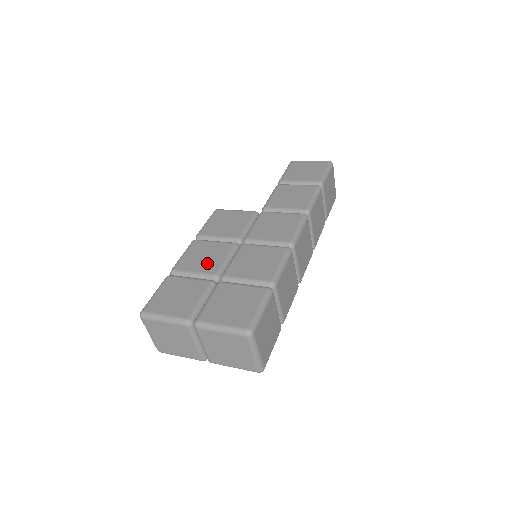
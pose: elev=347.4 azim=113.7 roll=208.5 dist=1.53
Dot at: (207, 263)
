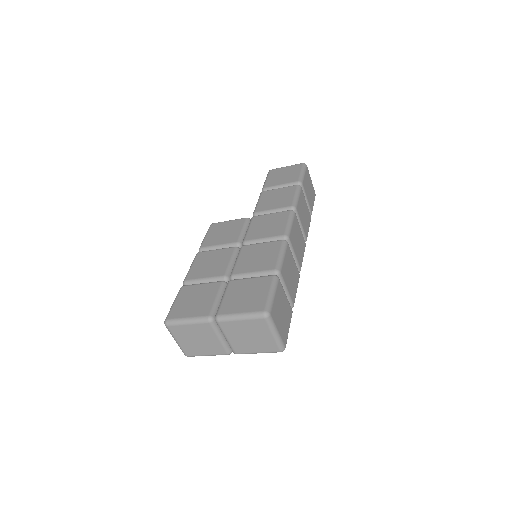
Dot at: (214, 268)
